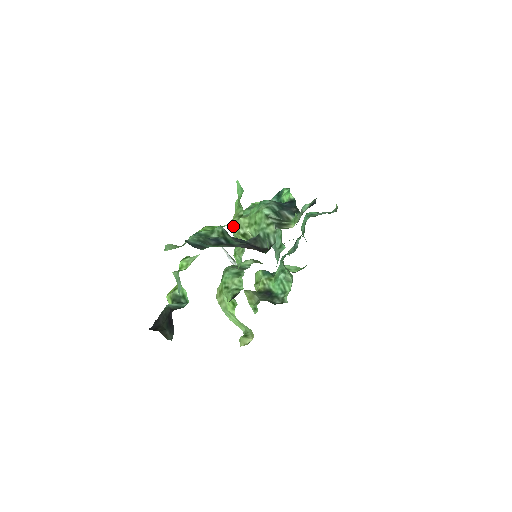
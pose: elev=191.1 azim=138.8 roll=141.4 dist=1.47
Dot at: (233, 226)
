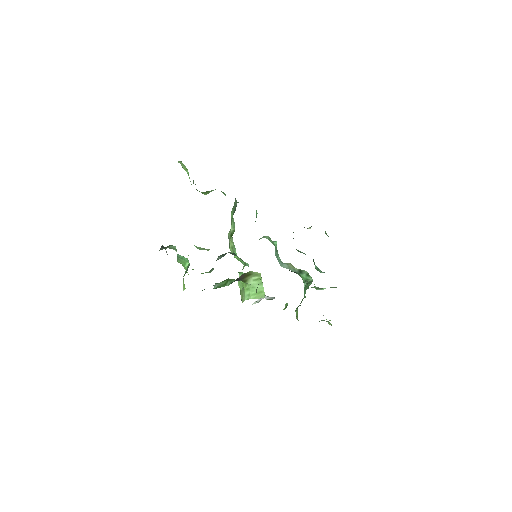
Dot at: occluded
